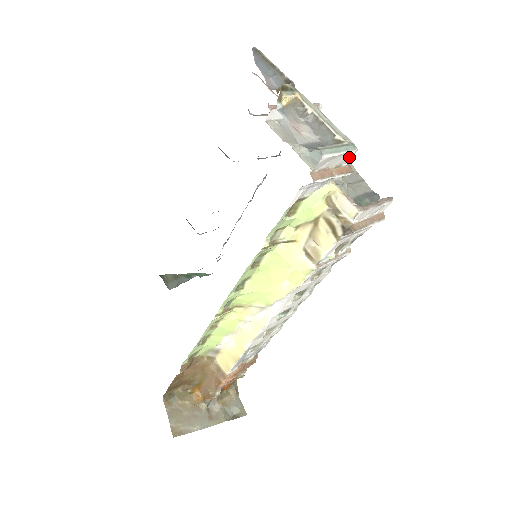
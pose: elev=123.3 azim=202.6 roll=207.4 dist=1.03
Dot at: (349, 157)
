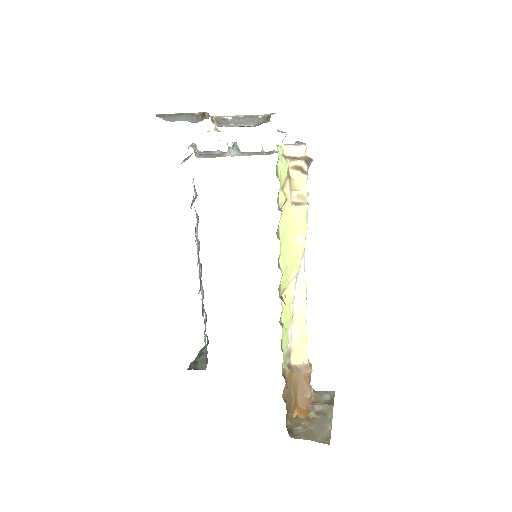
Dot at: occluded
